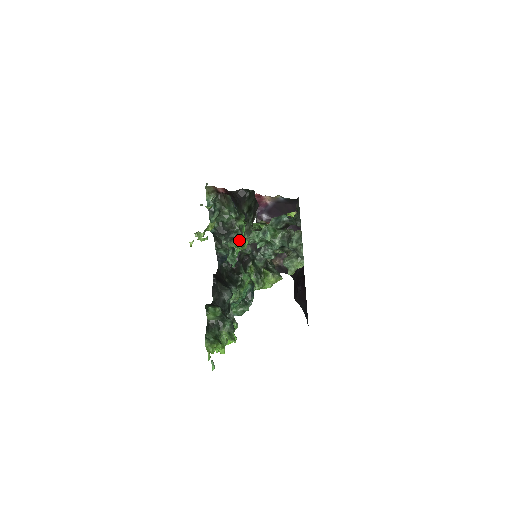
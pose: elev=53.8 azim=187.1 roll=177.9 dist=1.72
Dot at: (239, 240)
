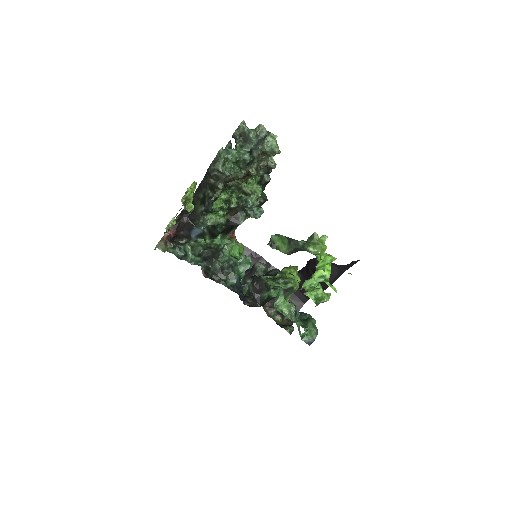
Dot at: (227, 241)
